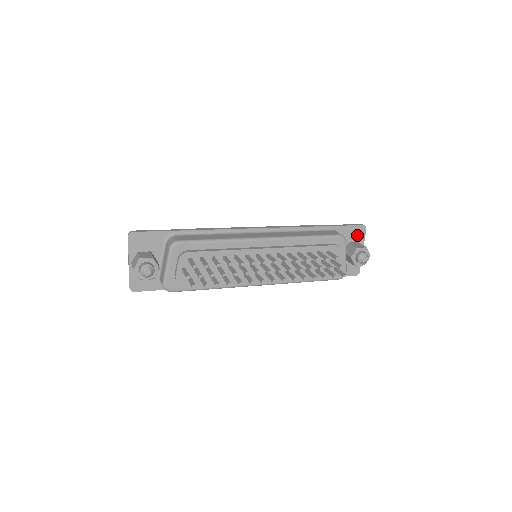
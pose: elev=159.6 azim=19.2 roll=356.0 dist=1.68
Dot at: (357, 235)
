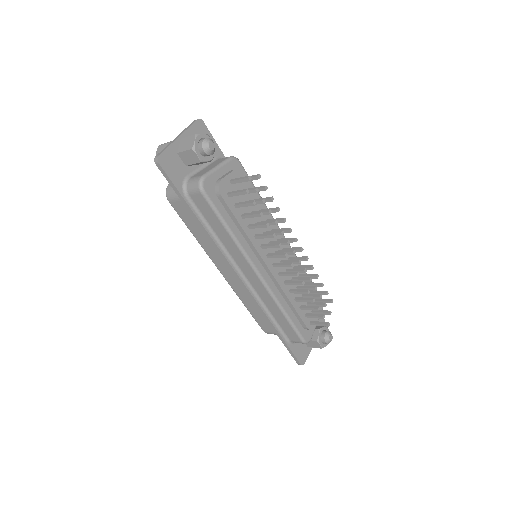
Dot at: occluded
